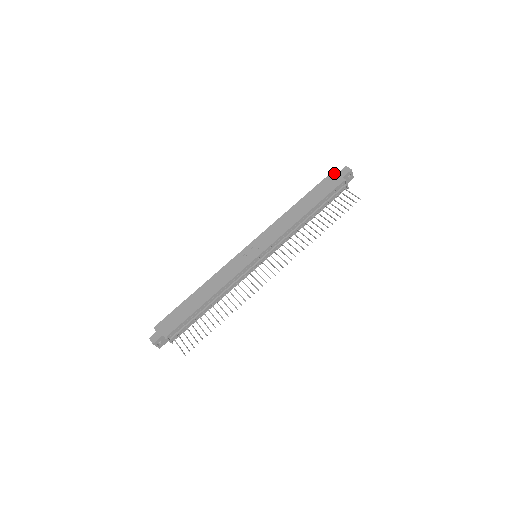
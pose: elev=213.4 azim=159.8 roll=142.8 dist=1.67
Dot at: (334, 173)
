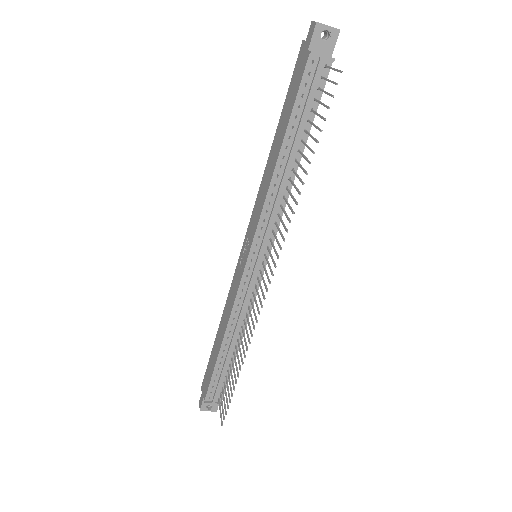
Dot at: (300, 50)
